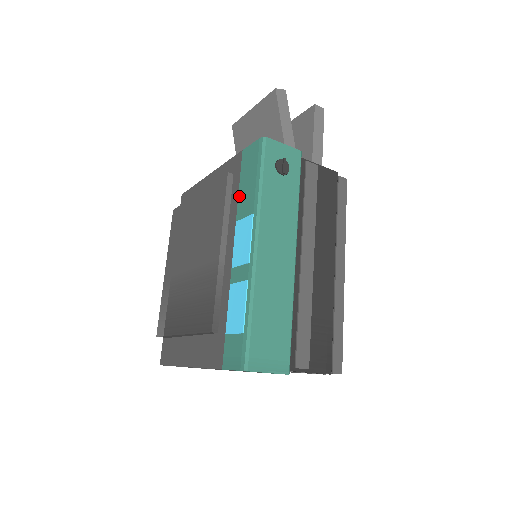
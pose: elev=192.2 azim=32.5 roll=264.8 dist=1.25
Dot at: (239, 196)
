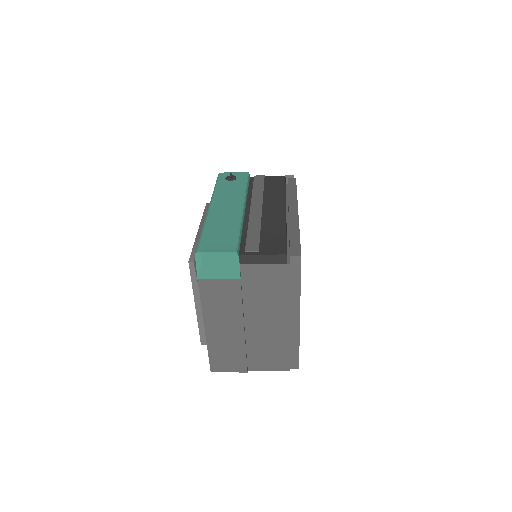
Dot at: occluded
